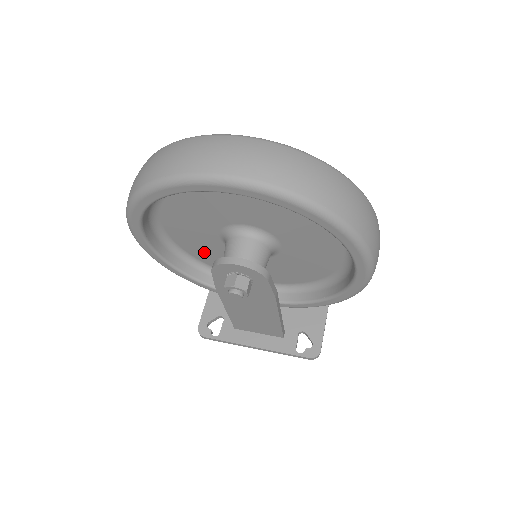
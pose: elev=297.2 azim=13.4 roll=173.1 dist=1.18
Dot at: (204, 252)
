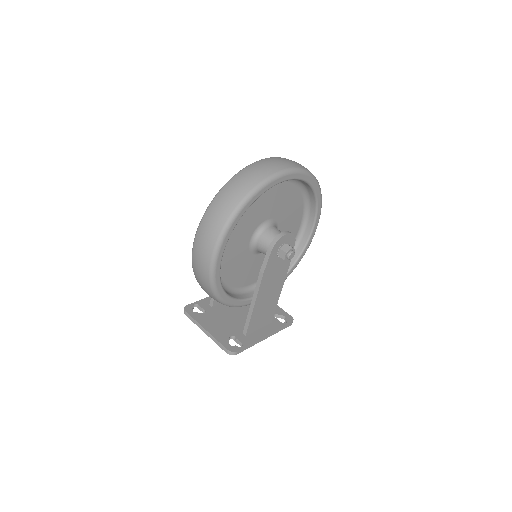
Dot at: (231, 267)
